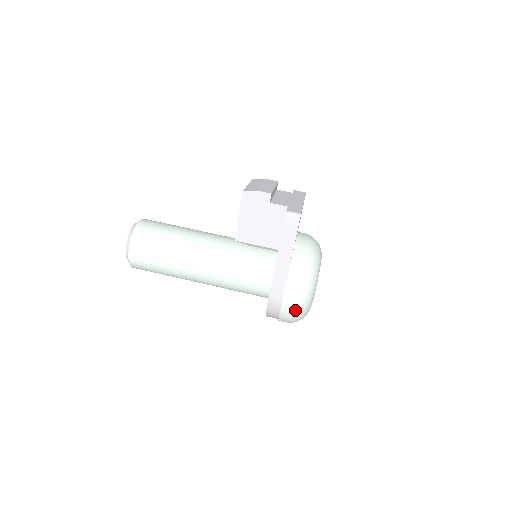
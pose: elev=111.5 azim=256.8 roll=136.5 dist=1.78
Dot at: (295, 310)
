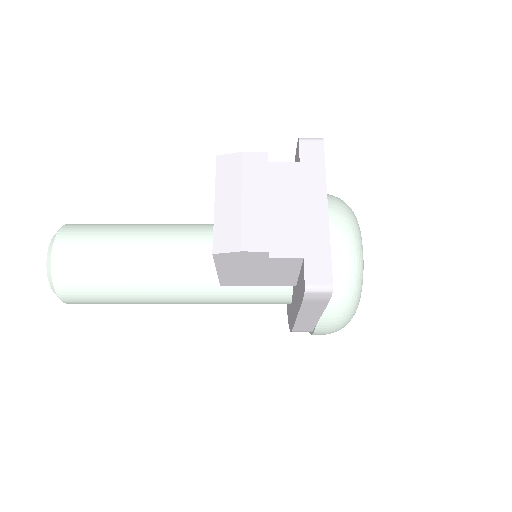
Dot at: occluded
